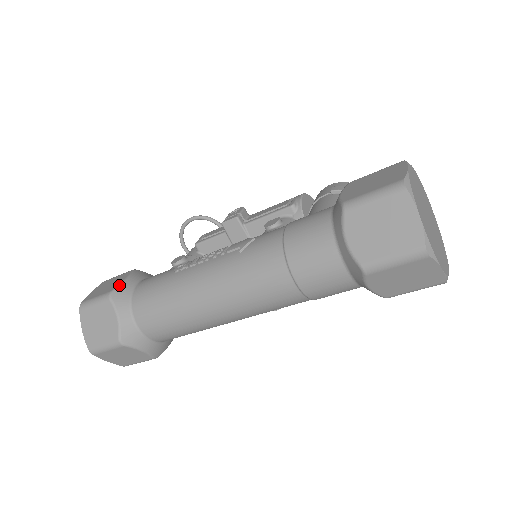
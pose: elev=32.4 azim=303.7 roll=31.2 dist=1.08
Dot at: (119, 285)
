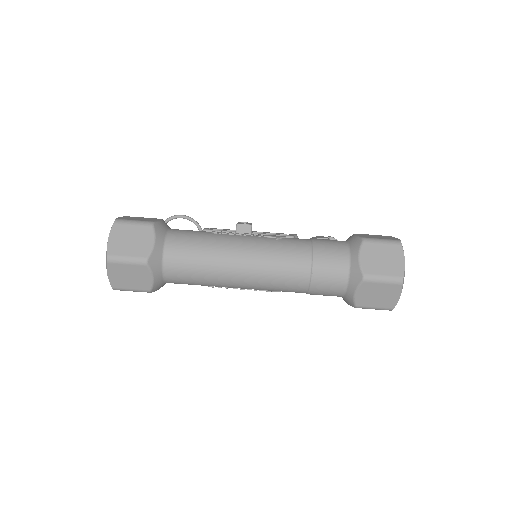
Dot at: (159, 221)
